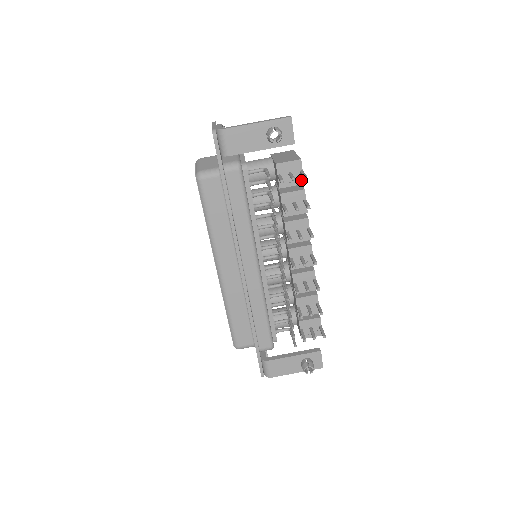
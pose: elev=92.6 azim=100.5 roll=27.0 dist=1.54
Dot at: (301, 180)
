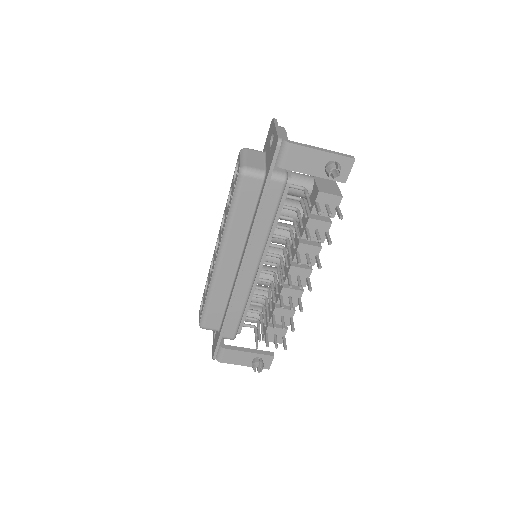
Dot at: (333, 214)
